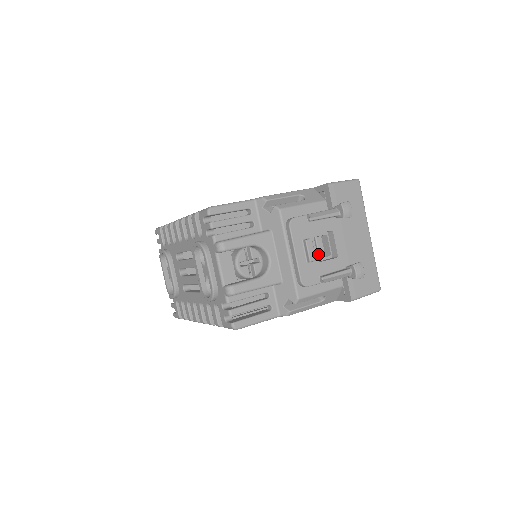
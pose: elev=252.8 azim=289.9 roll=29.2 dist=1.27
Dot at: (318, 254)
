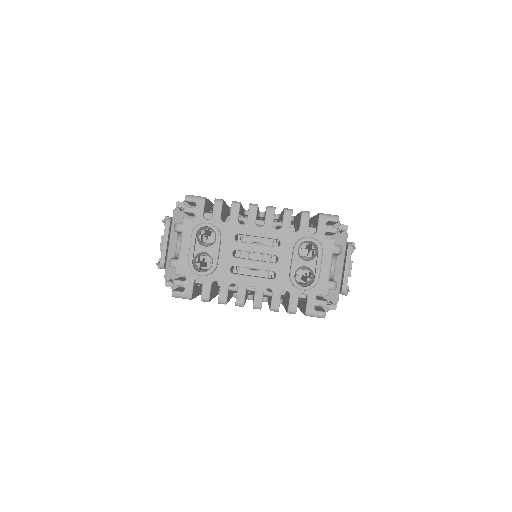
Dot at: occluded
